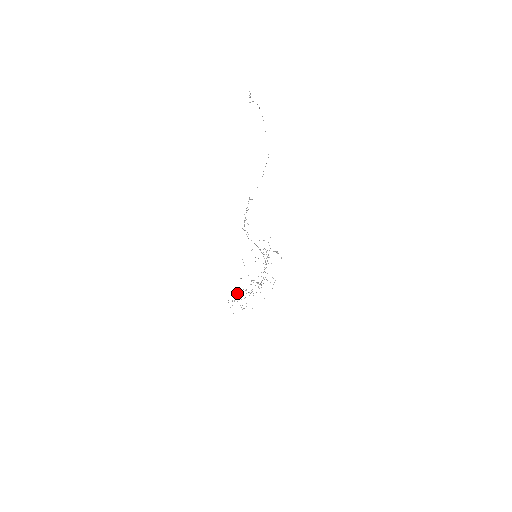
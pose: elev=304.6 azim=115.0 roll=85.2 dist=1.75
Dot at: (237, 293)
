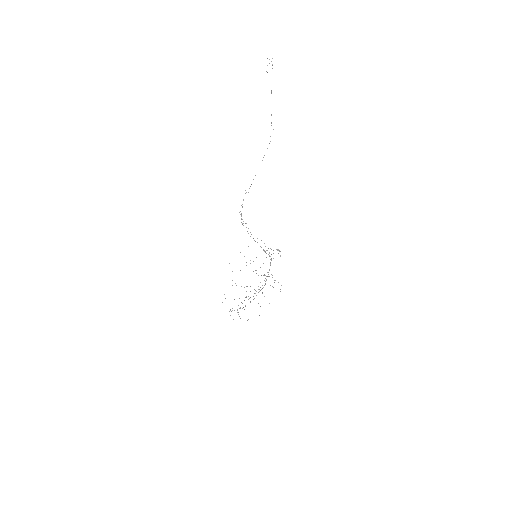
Dot at: (245, 297)
